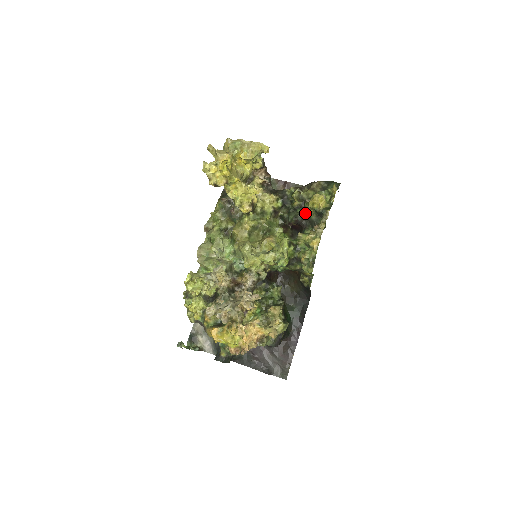
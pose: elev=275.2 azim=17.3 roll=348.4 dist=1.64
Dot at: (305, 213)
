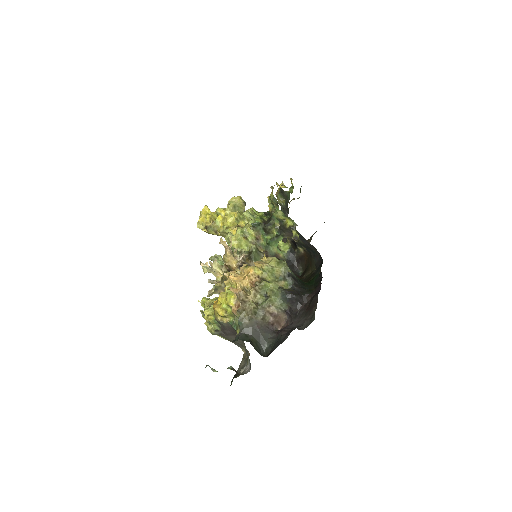
Dot at: (282, 209)
